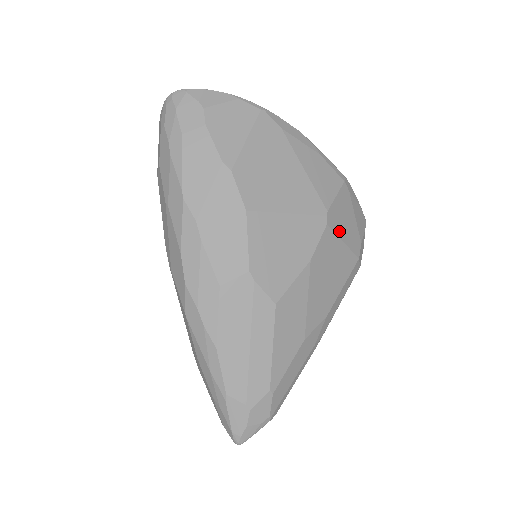
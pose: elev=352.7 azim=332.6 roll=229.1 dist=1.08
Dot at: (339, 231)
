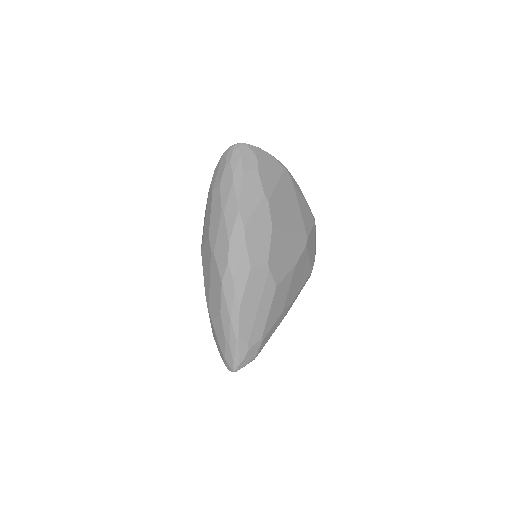
Dot at: (309, 251)
